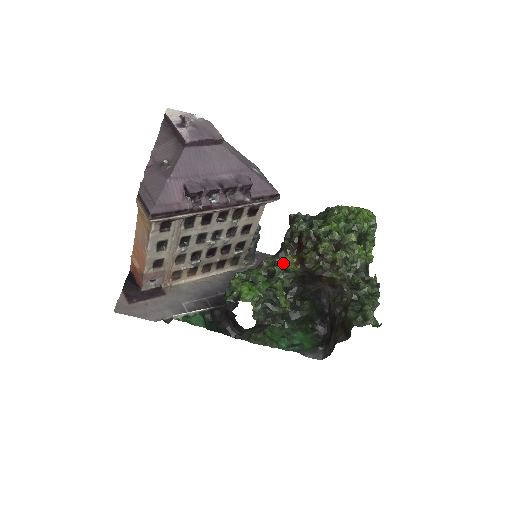
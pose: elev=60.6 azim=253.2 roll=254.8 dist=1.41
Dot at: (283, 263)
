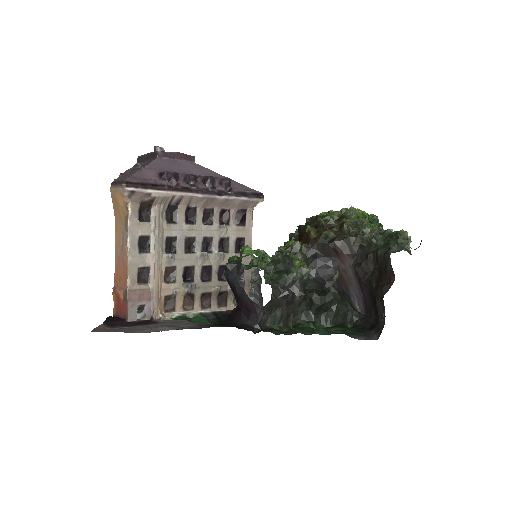
Dot at: (287, 247)
